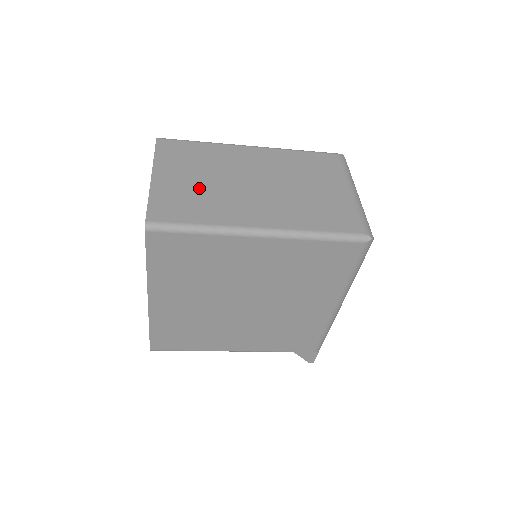
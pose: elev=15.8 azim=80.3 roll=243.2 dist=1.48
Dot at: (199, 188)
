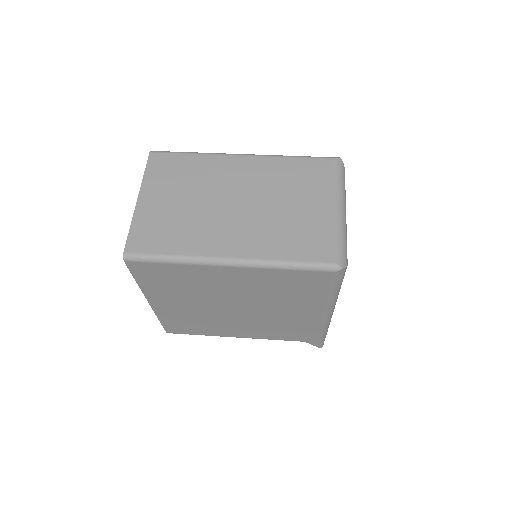
Dot at: (179, 212)
